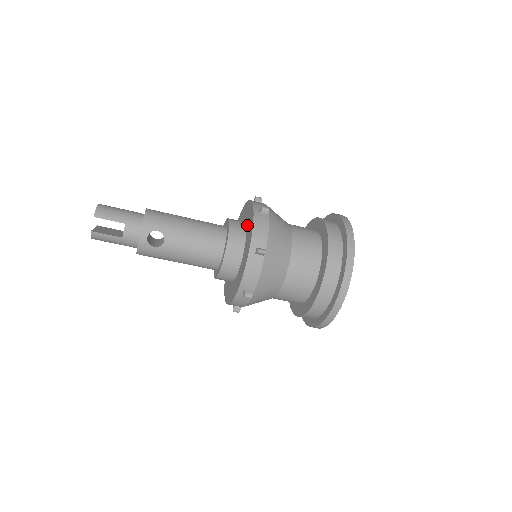
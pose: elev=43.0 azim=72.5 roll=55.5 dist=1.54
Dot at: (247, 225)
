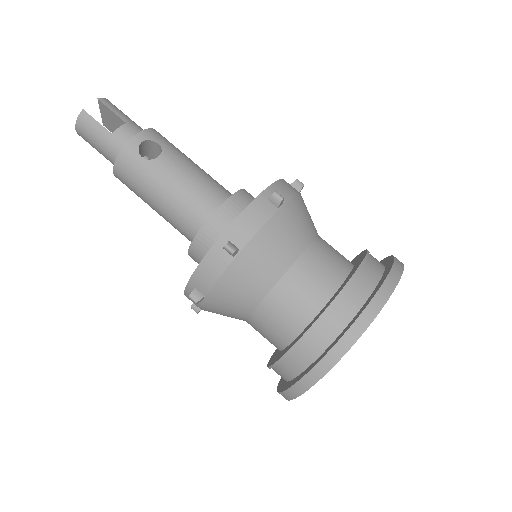
Dot at: occluded
